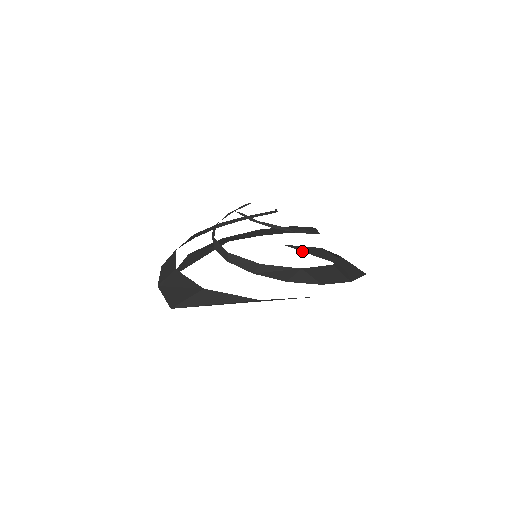
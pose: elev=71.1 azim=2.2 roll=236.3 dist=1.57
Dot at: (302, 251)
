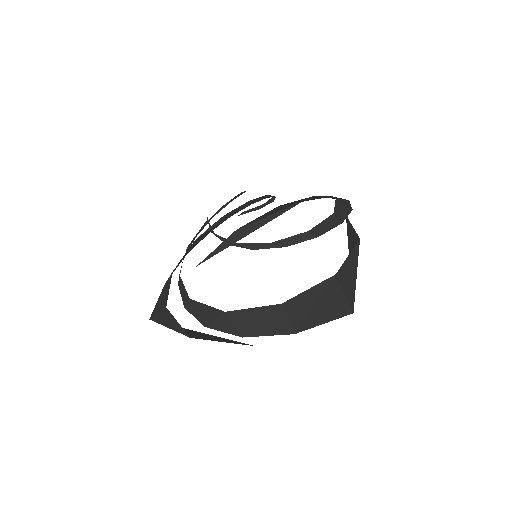
Dot at: (347, 235)
